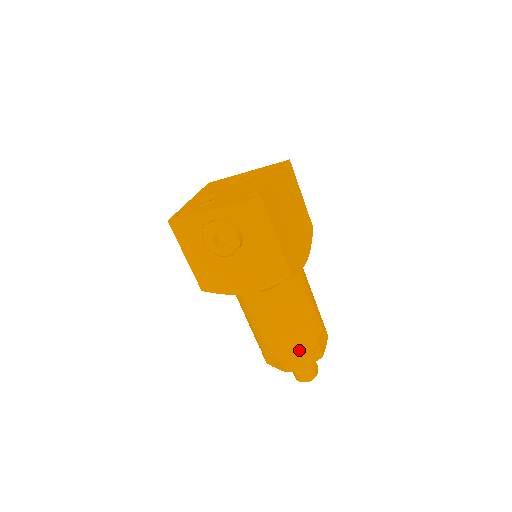
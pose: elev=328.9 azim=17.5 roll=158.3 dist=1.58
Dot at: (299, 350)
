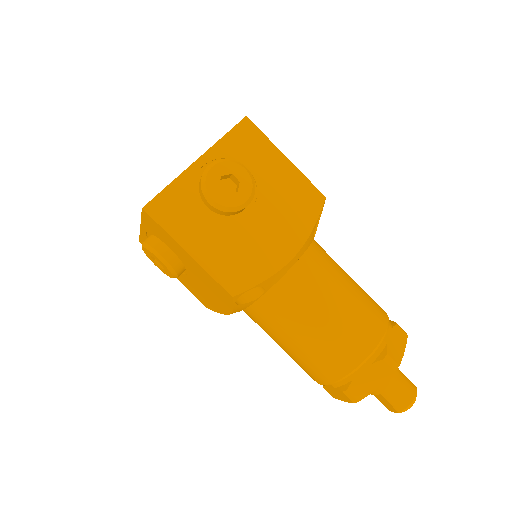
Dot at: (385, 326)
